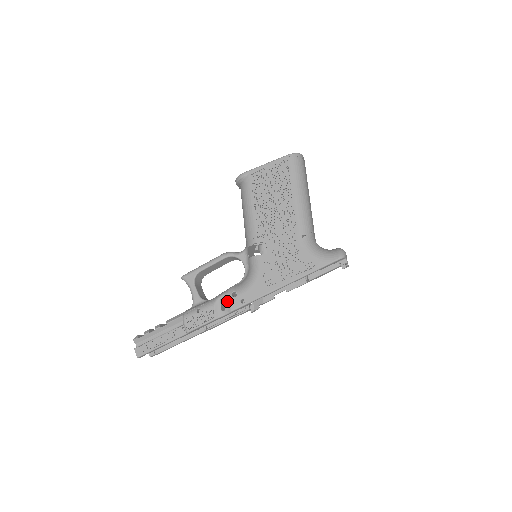
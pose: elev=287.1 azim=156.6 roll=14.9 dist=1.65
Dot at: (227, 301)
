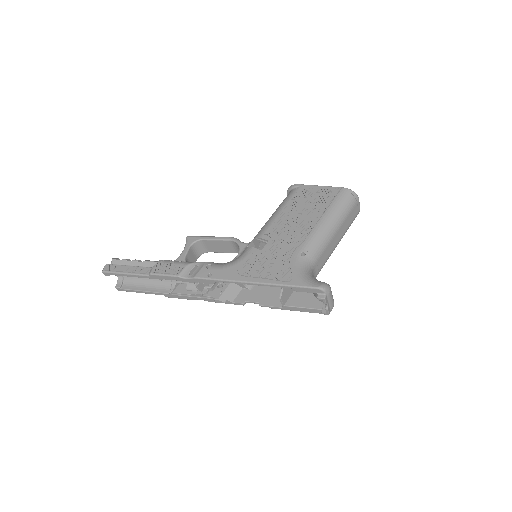
Dot at: (199, 268)
